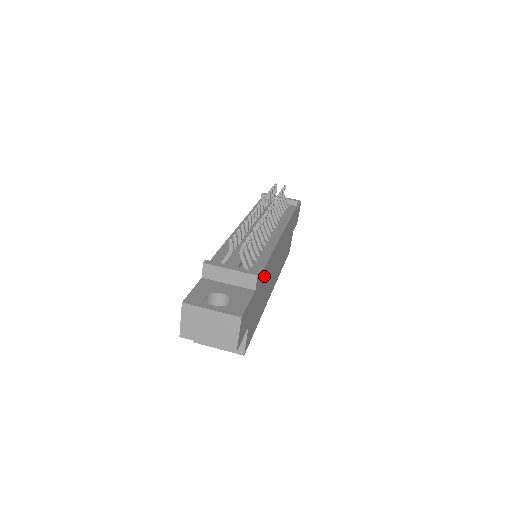
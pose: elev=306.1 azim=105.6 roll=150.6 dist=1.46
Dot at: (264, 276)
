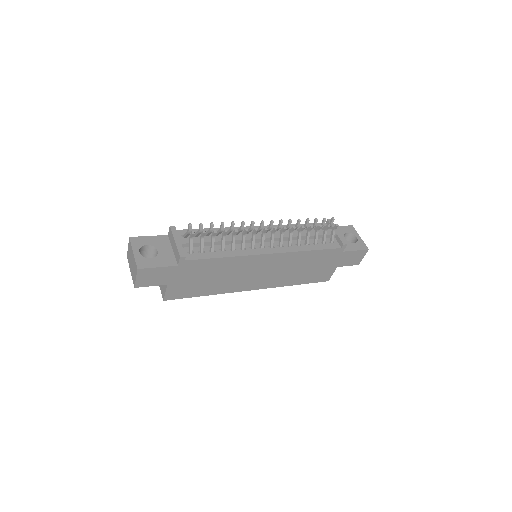
Dot at: (210, 266)
